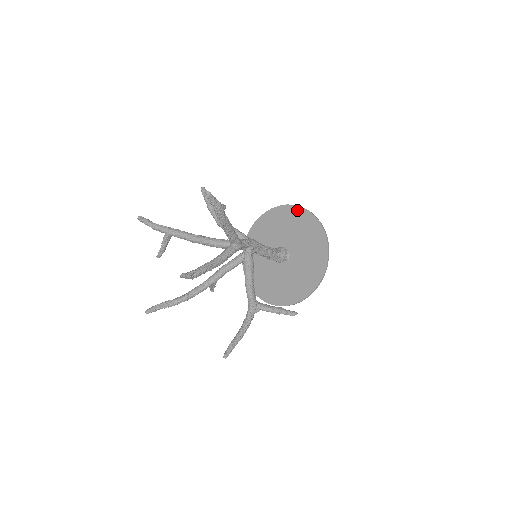
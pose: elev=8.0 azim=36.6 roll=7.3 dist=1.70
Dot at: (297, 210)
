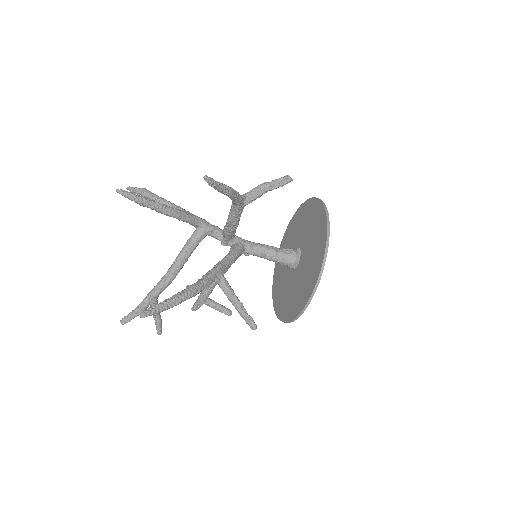
Dot at: (281, 247)
